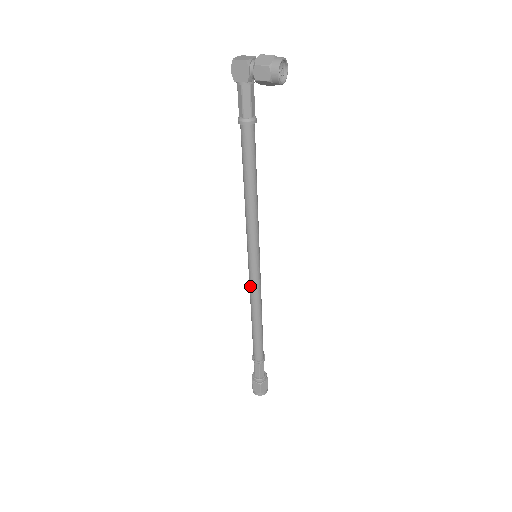
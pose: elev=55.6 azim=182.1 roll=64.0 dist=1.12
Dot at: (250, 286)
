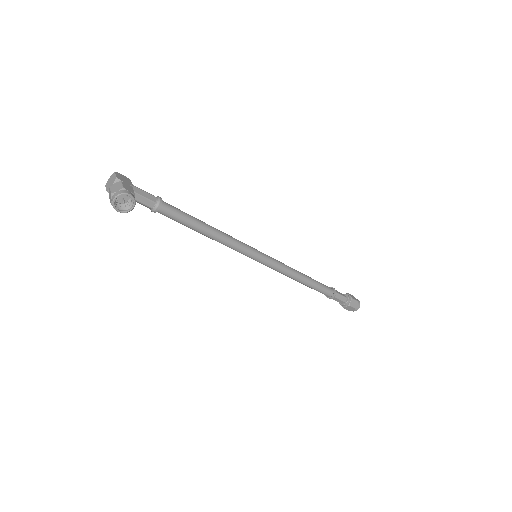
Dot at: occluded
